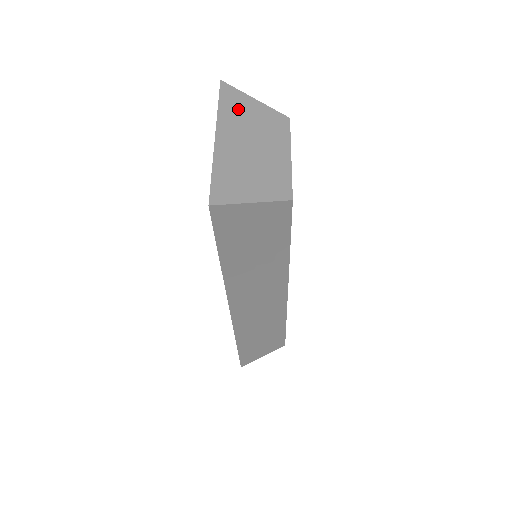
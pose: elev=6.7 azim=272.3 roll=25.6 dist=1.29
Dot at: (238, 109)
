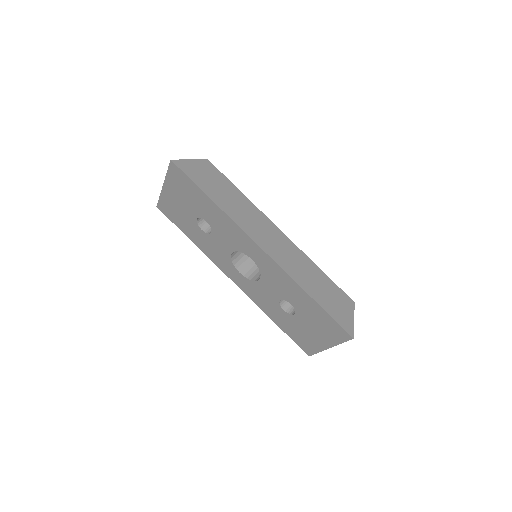
Dot at: occluded
